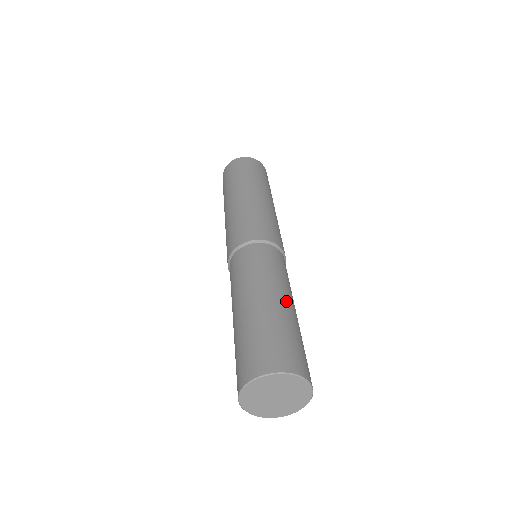
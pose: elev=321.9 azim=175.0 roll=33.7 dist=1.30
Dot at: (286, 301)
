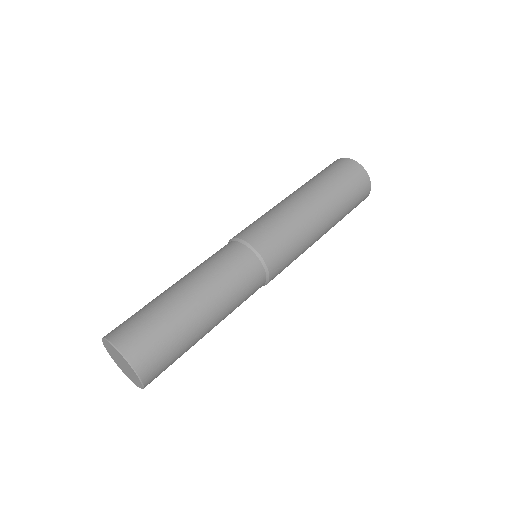
Dot at: (190, 294)
